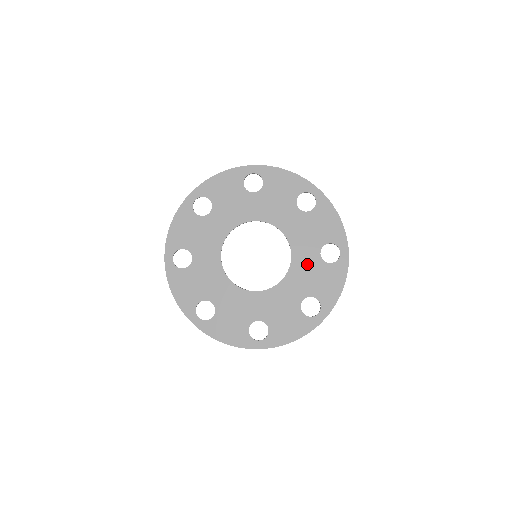
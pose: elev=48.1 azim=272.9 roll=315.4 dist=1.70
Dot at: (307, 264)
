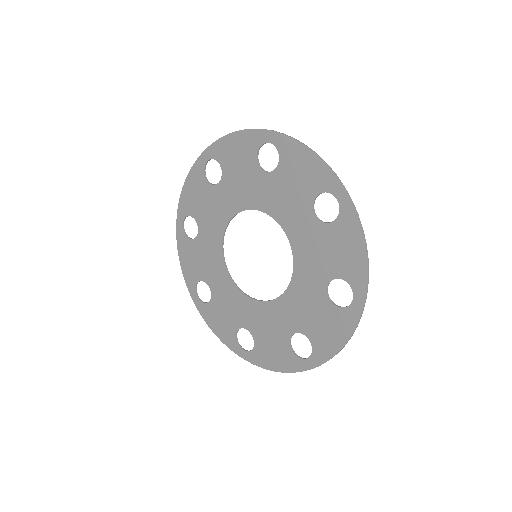
Dot at: (308, 238)
